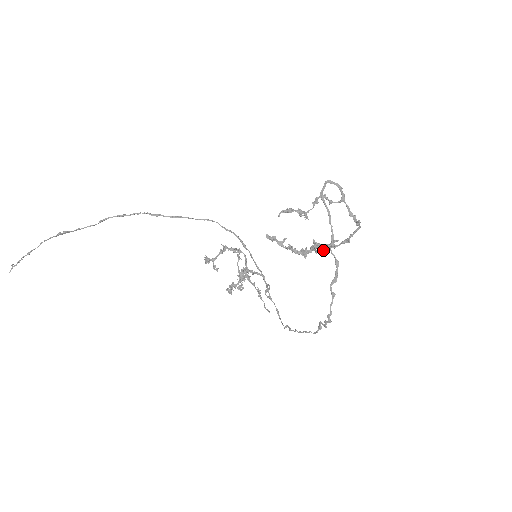
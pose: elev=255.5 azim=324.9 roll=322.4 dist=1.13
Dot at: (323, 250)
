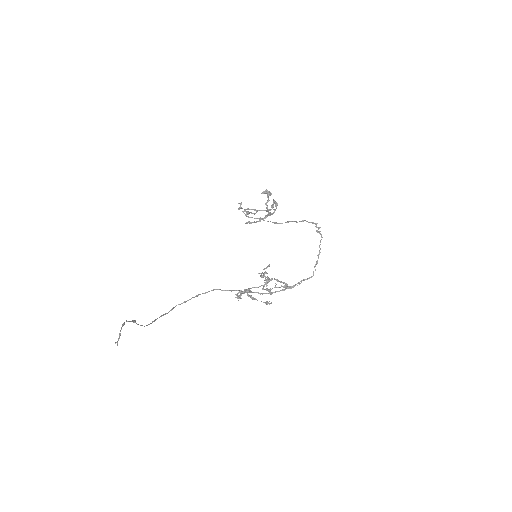
Dot at: (269, 191)
